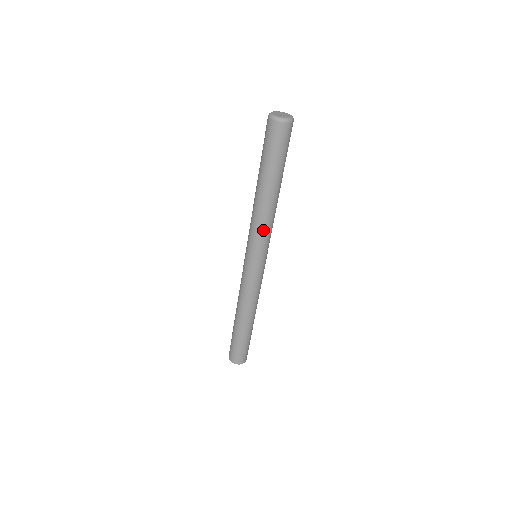
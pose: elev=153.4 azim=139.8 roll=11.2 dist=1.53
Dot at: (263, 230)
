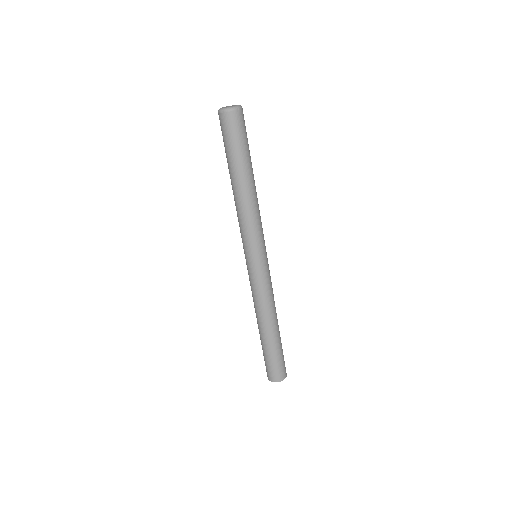
Dot at: (250, 224)
